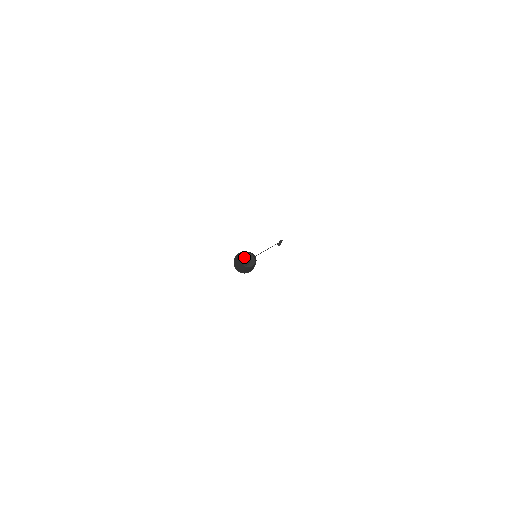
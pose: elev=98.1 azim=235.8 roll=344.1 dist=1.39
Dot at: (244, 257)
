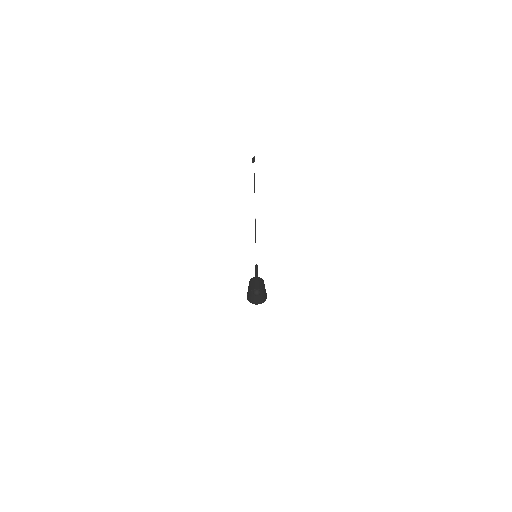
Dot at: occluded
